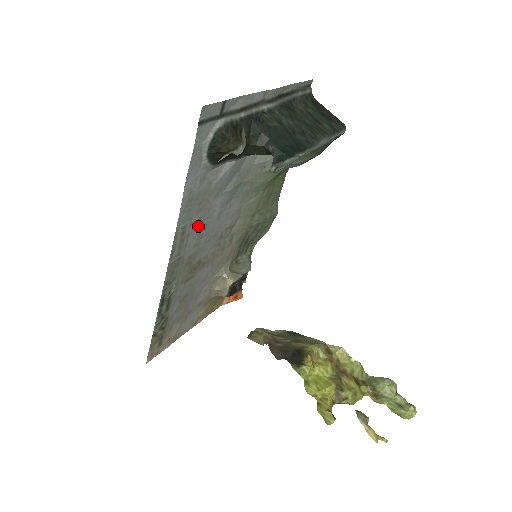
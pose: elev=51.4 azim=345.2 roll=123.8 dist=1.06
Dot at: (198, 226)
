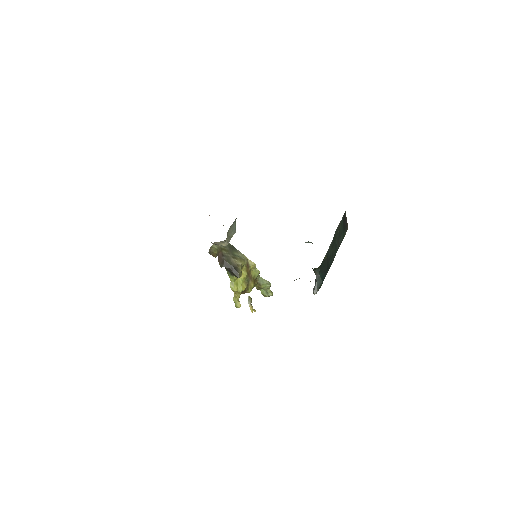
Dot at: occluded
